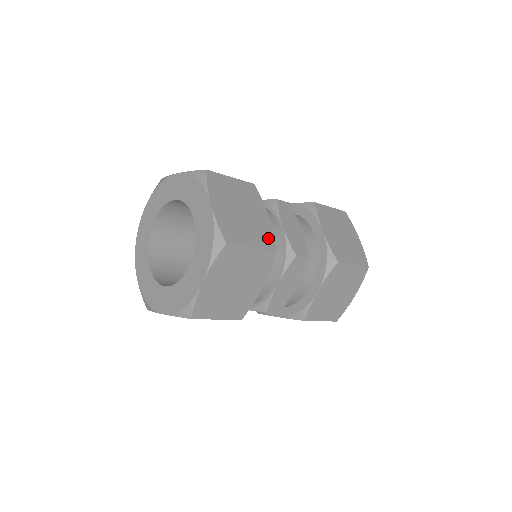
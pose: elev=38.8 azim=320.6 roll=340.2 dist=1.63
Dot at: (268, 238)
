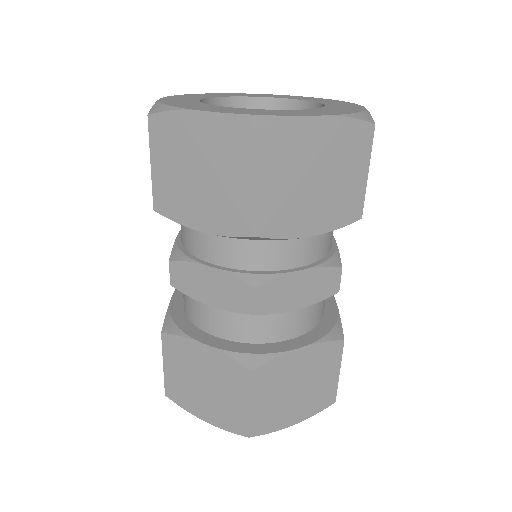
Dot at: occluded
